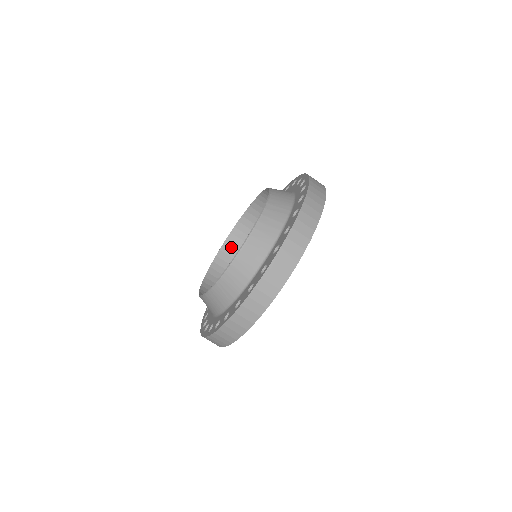
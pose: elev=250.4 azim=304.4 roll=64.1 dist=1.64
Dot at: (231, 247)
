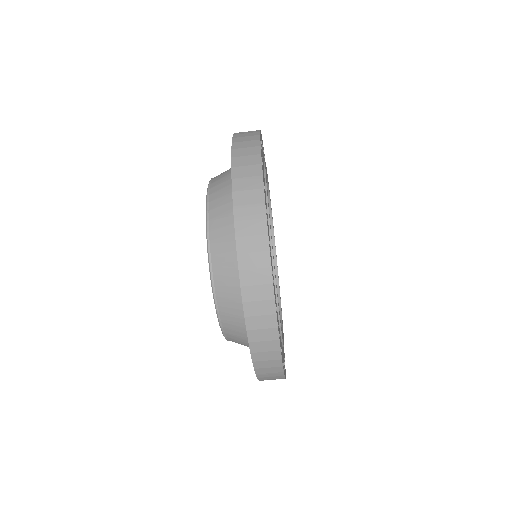
Dot at: occluded
